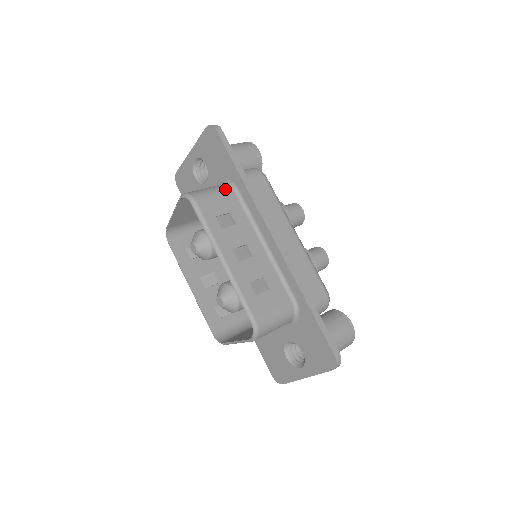
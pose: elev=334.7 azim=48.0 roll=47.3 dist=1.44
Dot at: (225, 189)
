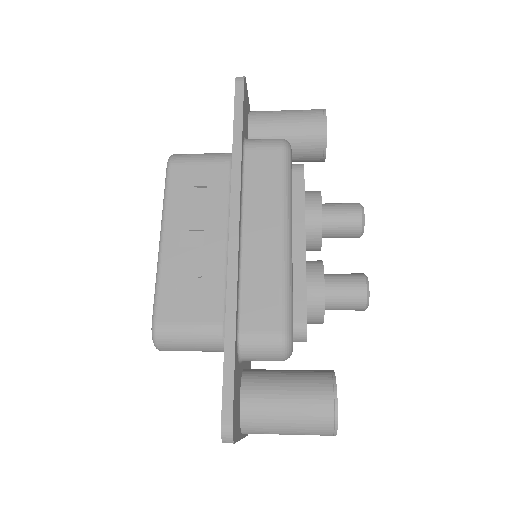
Dot at: (220, 157)
